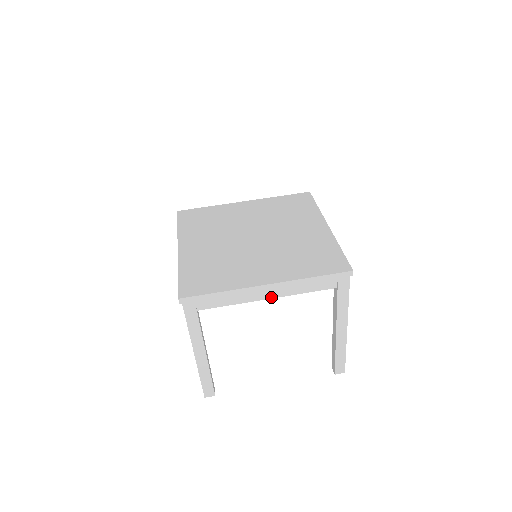
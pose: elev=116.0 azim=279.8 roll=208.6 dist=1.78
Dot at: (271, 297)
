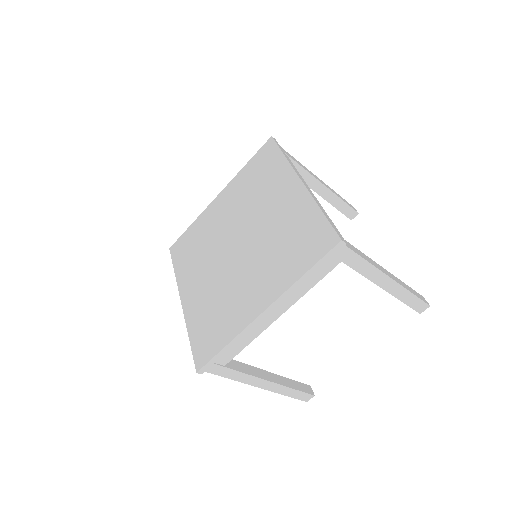
Dot at: (280, 314)
